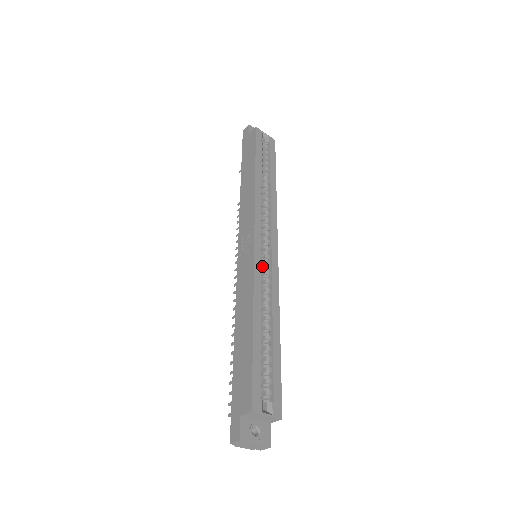
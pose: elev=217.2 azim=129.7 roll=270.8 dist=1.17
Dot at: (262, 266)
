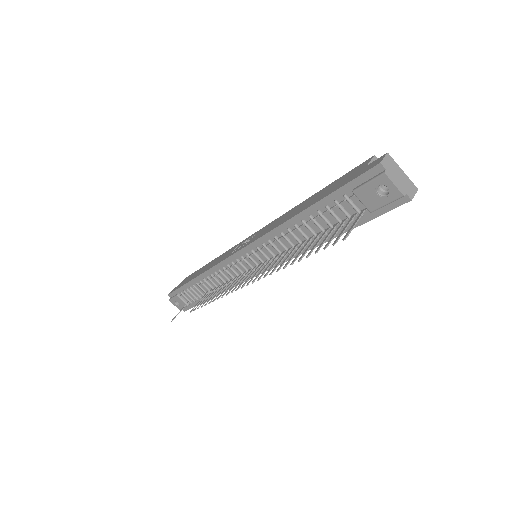
Dot at: occluded
